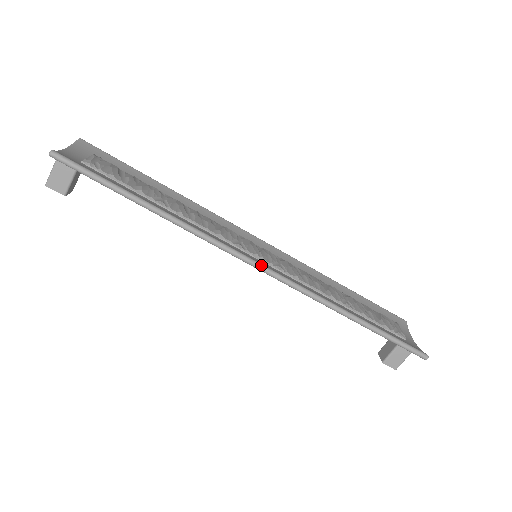
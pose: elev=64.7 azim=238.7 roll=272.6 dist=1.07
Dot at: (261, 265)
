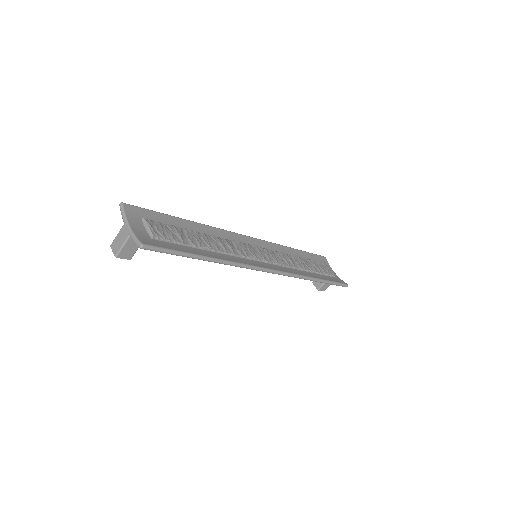
Dot at: (271, 270)
